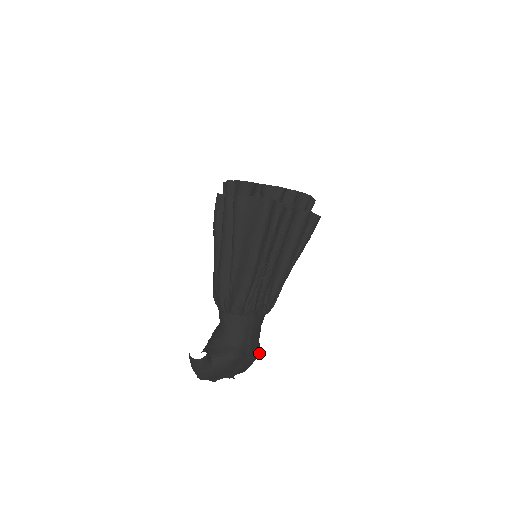
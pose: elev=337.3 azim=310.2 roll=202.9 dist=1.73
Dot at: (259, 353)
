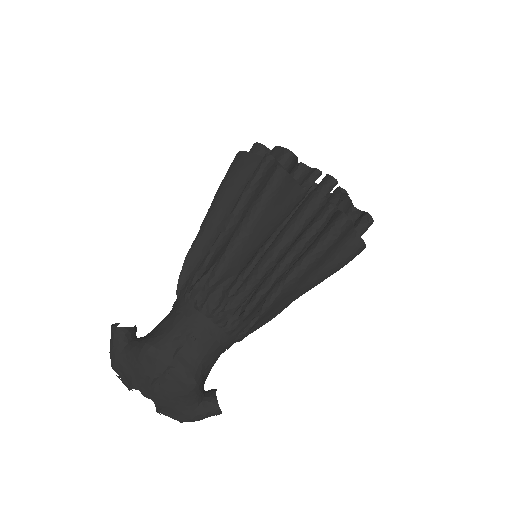
Dot at: (189, 378)
